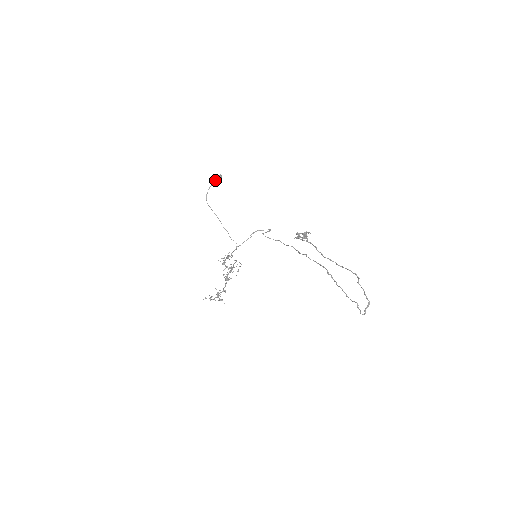
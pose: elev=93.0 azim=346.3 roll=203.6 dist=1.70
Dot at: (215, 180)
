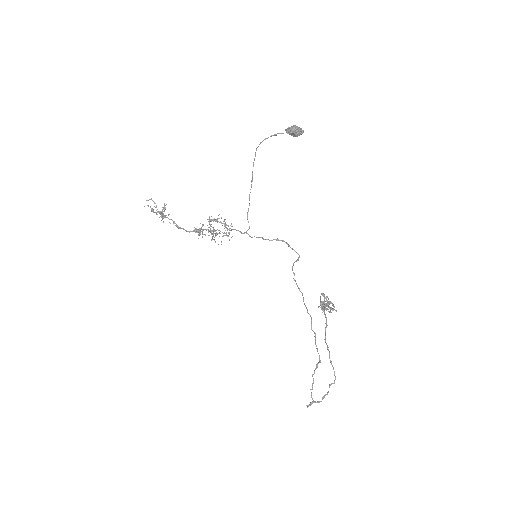
Dot at: (293, 132)
